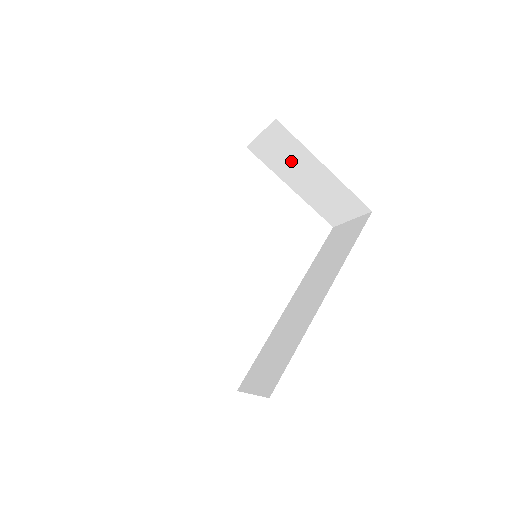
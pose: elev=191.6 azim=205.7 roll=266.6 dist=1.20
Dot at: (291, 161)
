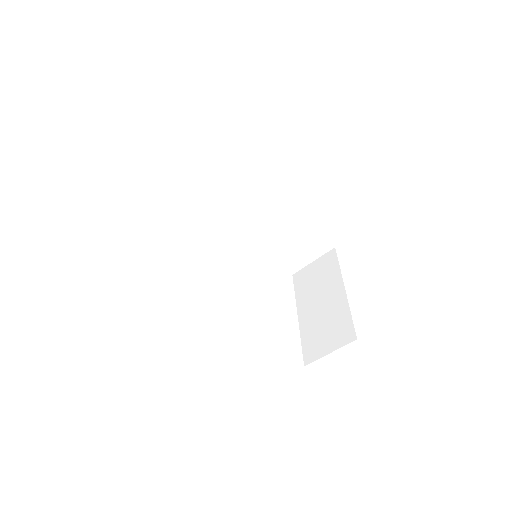
Dot at: (319, 286)
